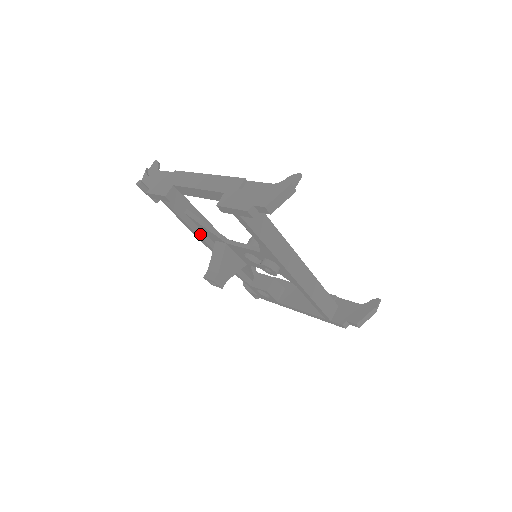
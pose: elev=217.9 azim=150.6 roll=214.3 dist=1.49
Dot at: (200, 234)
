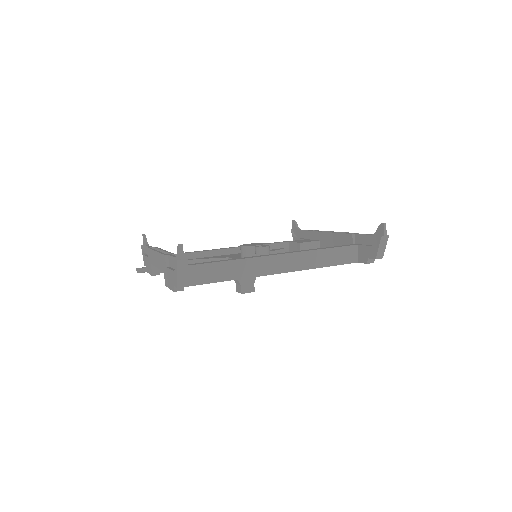
Dot at: occluded
